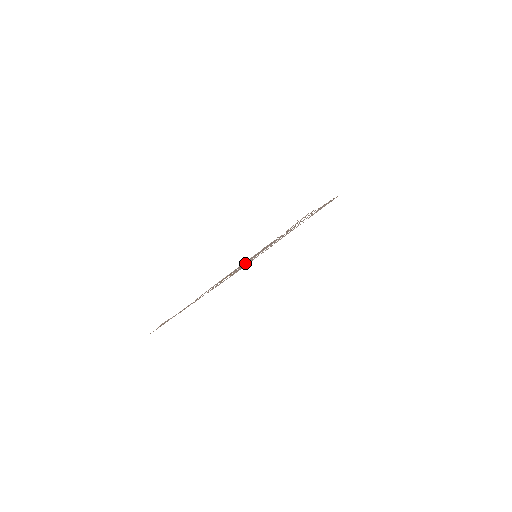
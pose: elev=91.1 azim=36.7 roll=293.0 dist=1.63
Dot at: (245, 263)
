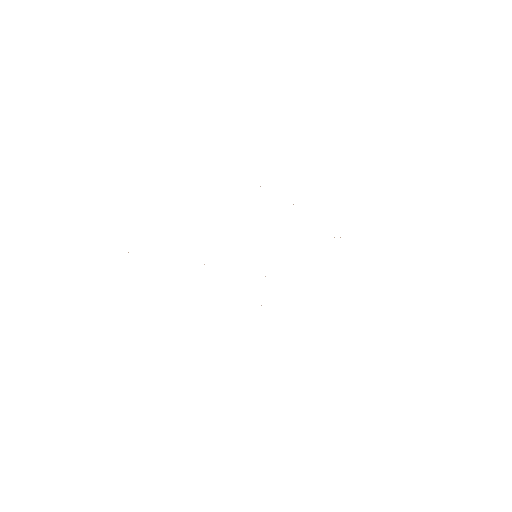
Dot at: occluded
